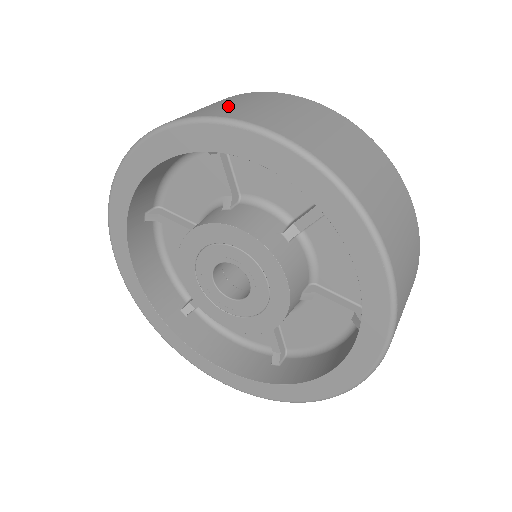
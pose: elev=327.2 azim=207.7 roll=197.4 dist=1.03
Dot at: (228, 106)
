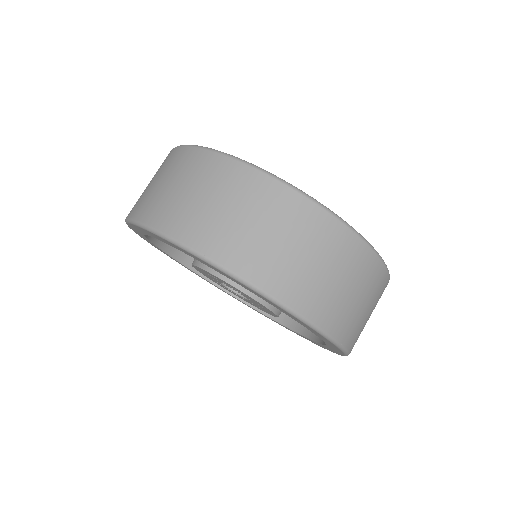
Dot at: (312, 280)
